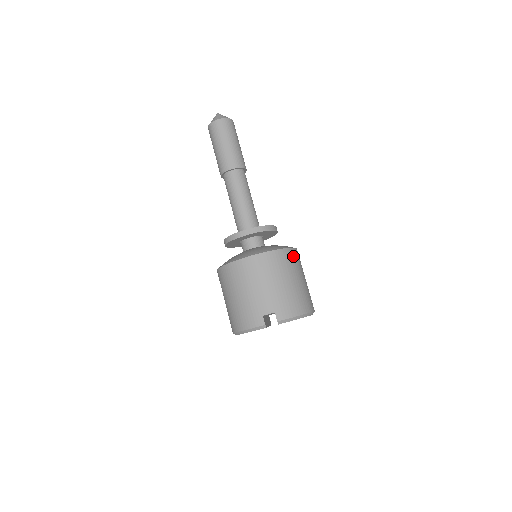
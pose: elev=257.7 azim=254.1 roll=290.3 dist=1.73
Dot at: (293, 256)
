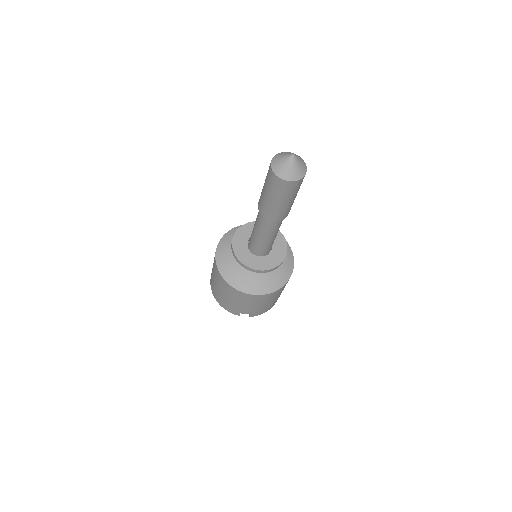
Dot at: occluded
